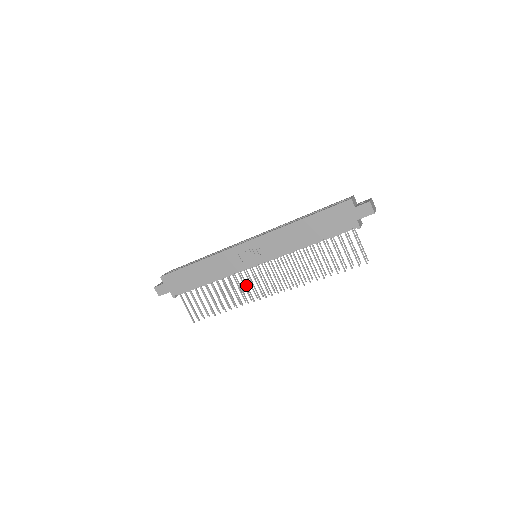
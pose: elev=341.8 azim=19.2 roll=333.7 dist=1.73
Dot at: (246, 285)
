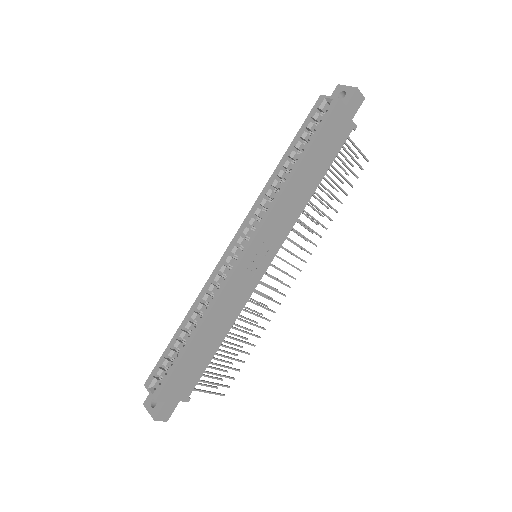
Dot at: (265, 297)
